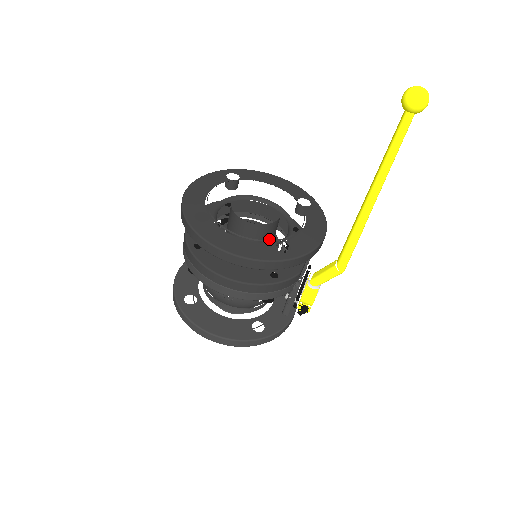
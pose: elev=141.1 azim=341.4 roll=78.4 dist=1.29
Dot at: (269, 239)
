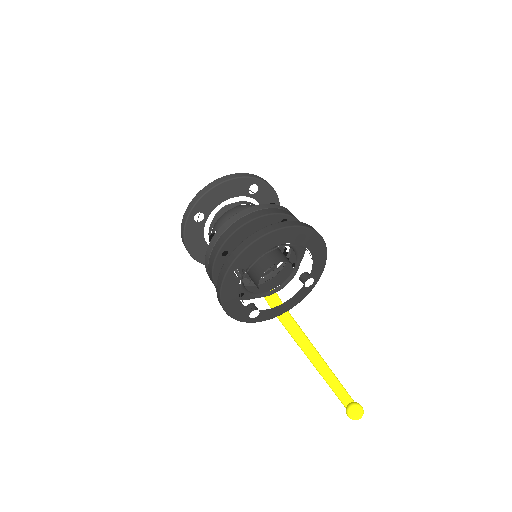
Dot at: occluded
